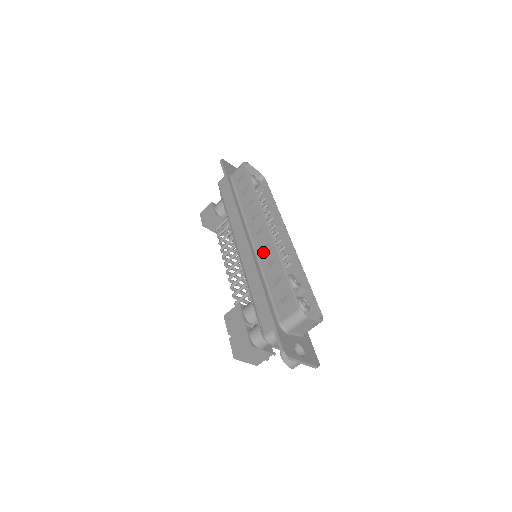
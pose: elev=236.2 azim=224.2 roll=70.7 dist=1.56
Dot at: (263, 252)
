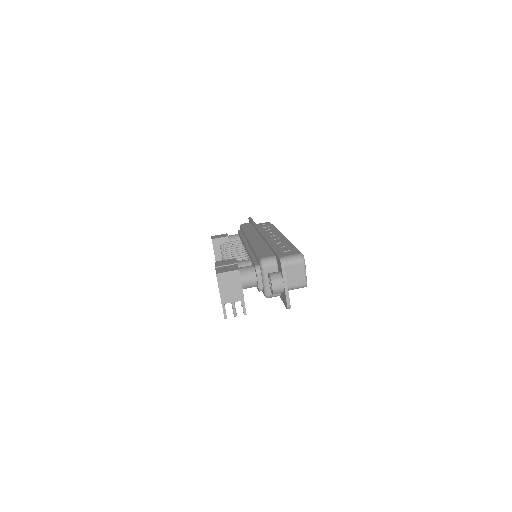
Dot at: (274, 240)
